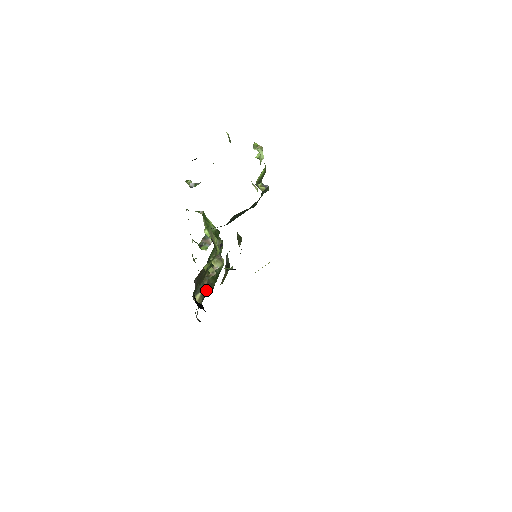
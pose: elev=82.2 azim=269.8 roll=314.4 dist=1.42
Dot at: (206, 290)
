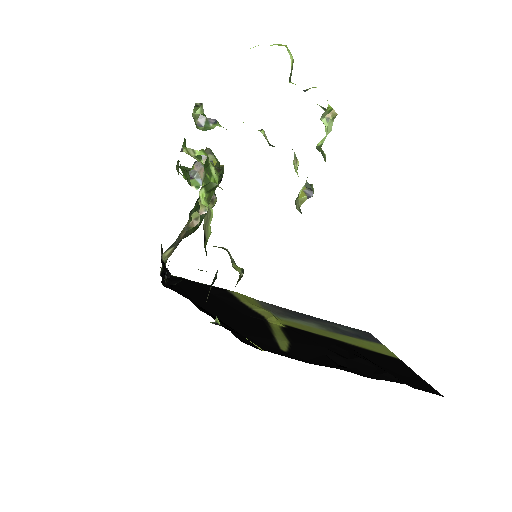
Dot at: (181, 239)
